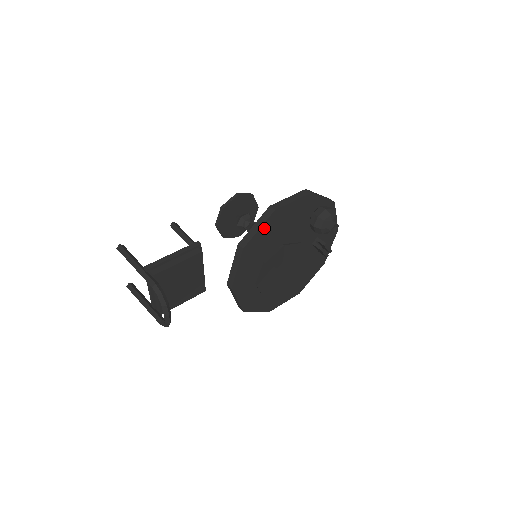
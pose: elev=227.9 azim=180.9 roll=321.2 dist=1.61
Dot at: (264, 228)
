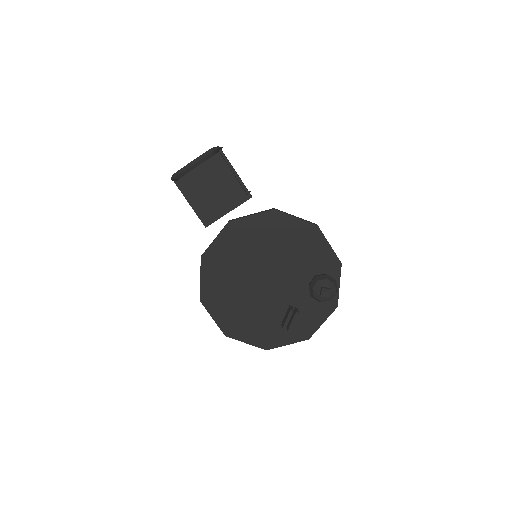
Dot at: (298, 223)
